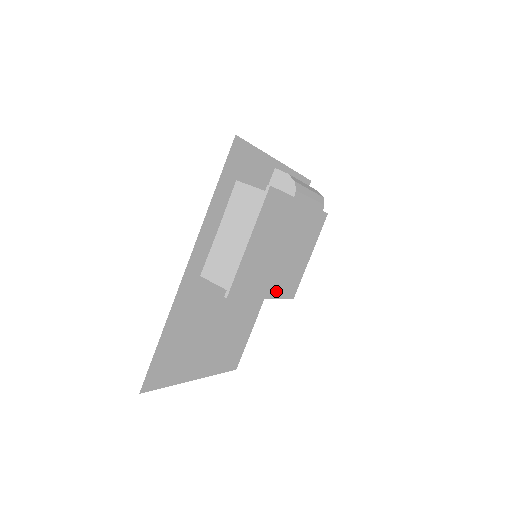
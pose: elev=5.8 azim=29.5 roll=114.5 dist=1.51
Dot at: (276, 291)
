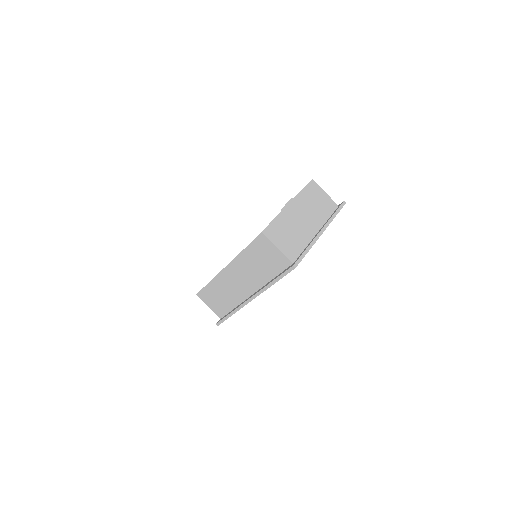
Dot at: occluded
